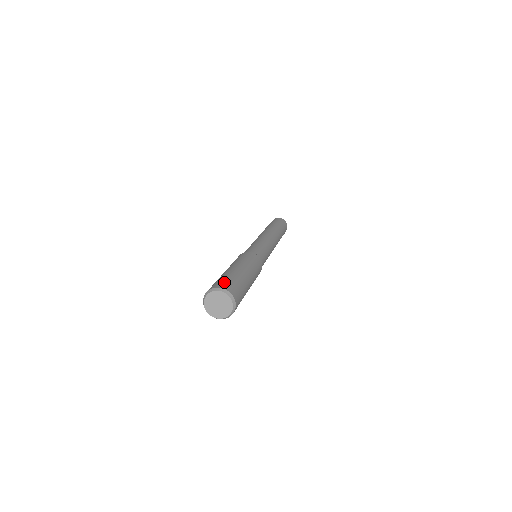
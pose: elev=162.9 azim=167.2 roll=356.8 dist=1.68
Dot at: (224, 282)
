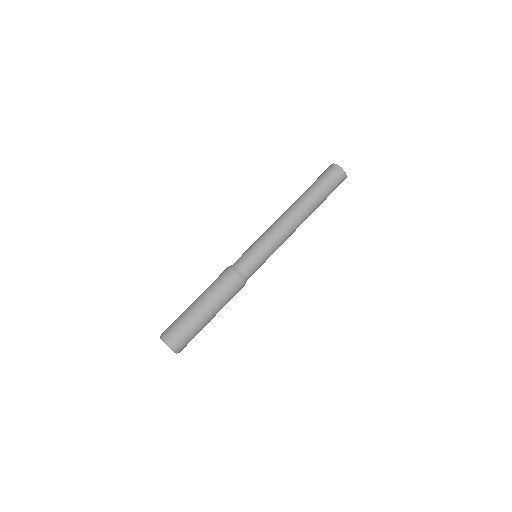
Dot at: (172, 330)
